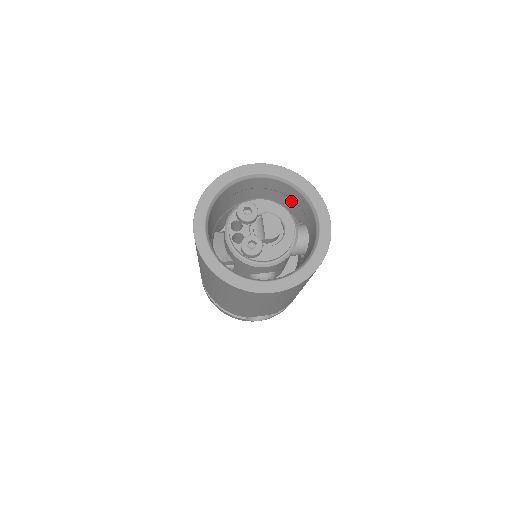
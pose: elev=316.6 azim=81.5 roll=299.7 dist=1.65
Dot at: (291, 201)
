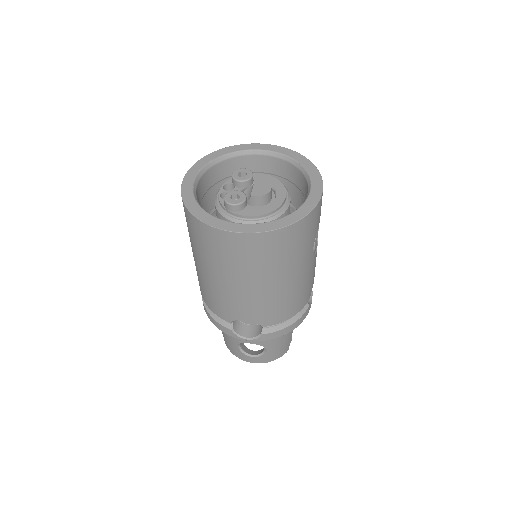
Dot at: (295, 189)
